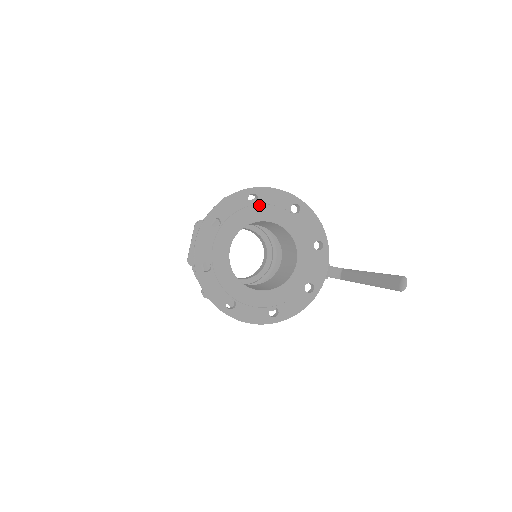
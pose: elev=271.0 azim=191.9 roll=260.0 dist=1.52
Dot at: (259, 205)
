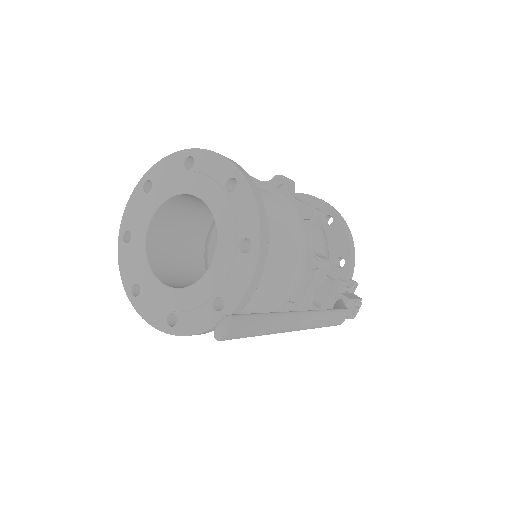
Dot at: (191, 172)
